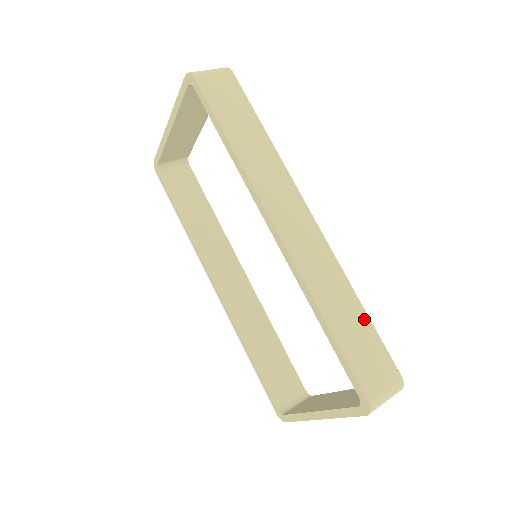
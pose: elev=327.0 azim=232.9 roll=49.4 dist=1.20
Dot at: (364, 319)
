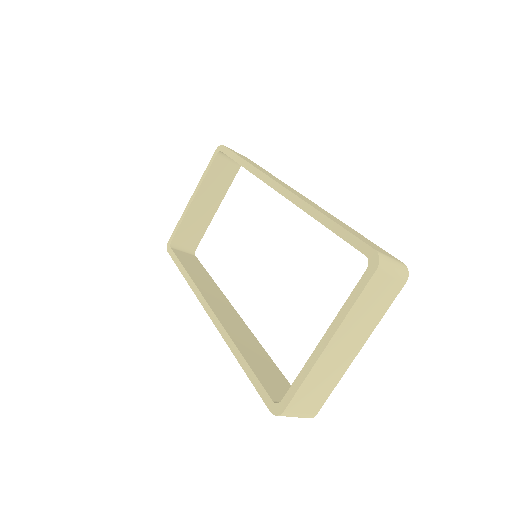
Dot at: (359, 234)
